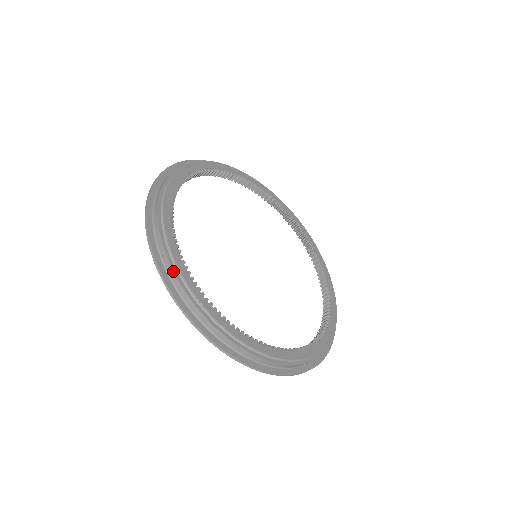
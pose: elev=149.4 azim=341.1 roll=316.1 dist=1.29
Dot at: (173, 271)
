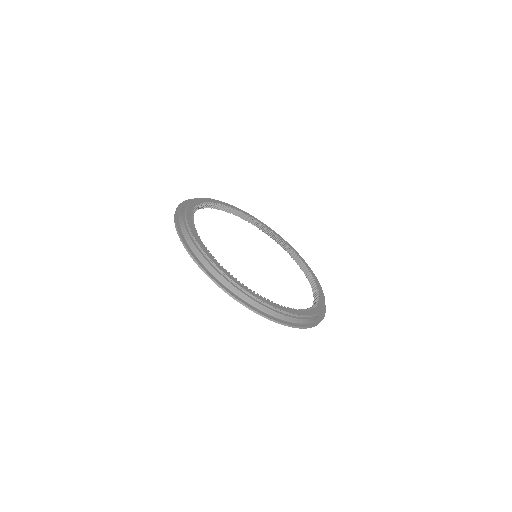
Dot at: (197, 249)
